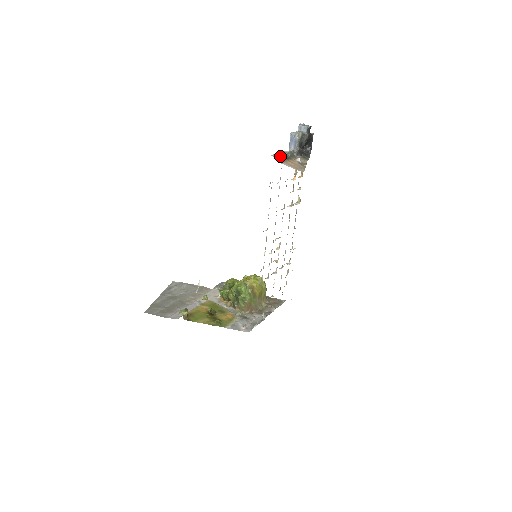
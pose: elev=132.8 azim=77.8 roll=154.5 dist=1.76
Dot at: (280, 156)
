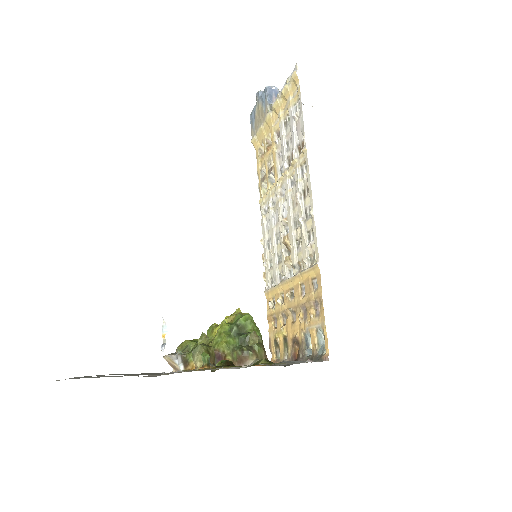
Dot at: occluded
